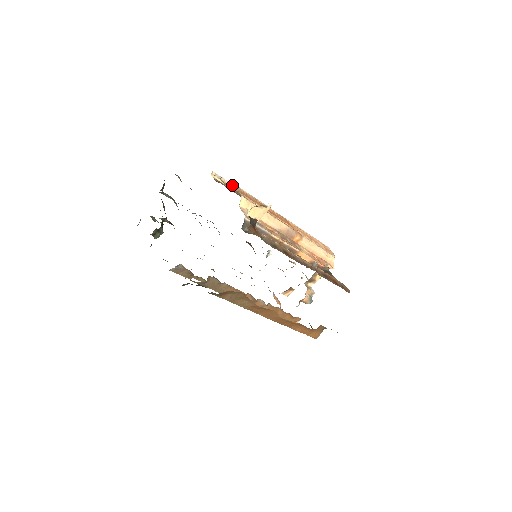
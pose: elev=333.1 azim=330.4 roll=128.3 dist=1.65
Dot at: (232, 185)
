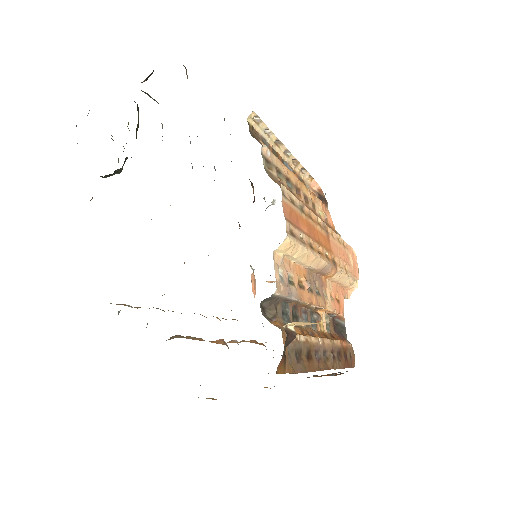
Dot at: (273, 135)
